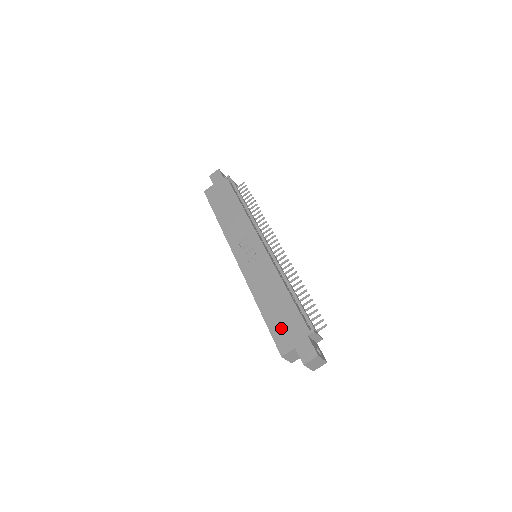
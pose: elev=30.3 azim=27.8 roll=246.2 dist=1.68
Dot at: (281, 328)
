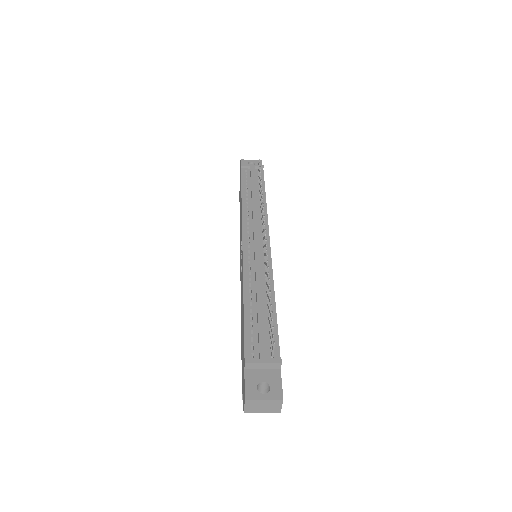
Dot at: (242, 358)
